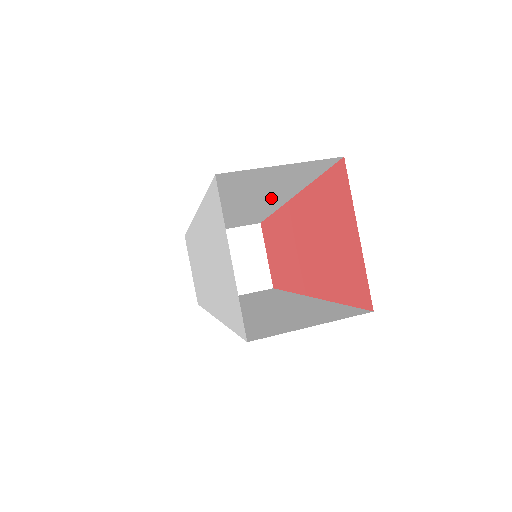
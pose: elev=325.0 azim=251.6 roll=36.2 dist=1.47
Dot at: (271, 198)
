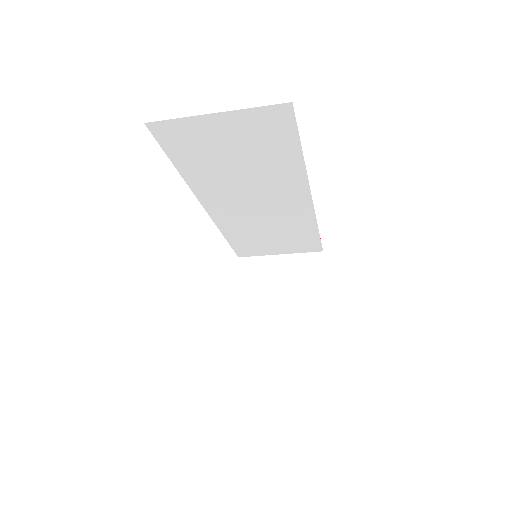
Dot at: (280, 192)
